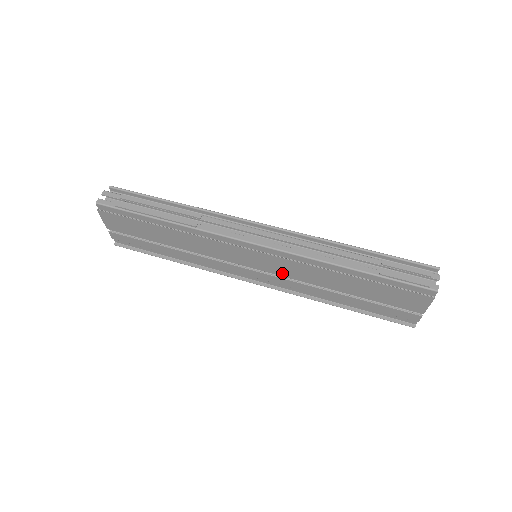
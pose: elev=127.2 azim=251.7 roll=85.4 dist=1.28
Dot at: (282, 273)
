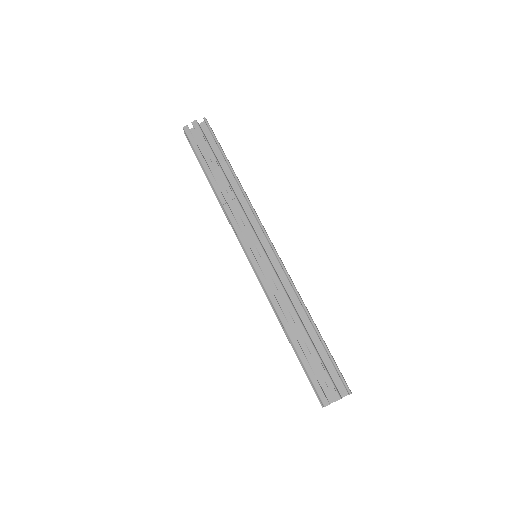
Dot at: occluded
